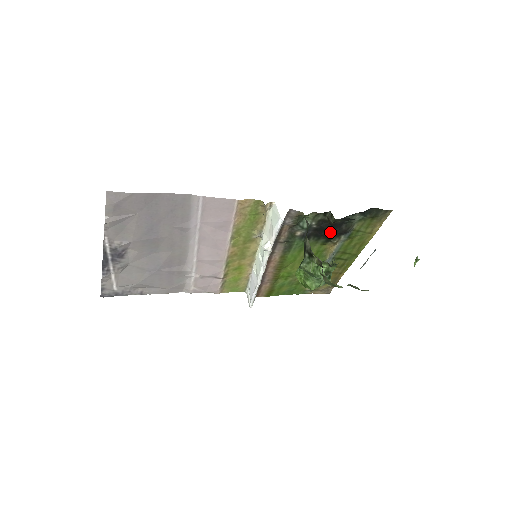
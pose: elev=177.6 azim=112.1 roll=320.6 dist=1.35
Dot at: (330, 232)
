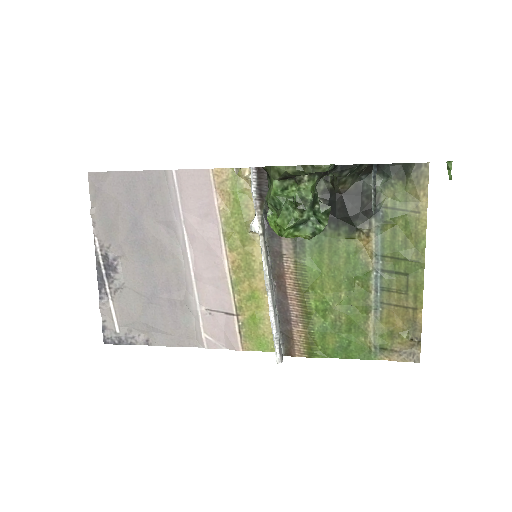
Dot at: (346, 209)
